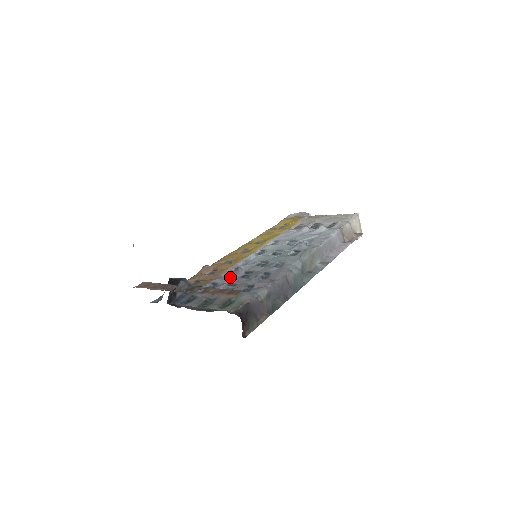
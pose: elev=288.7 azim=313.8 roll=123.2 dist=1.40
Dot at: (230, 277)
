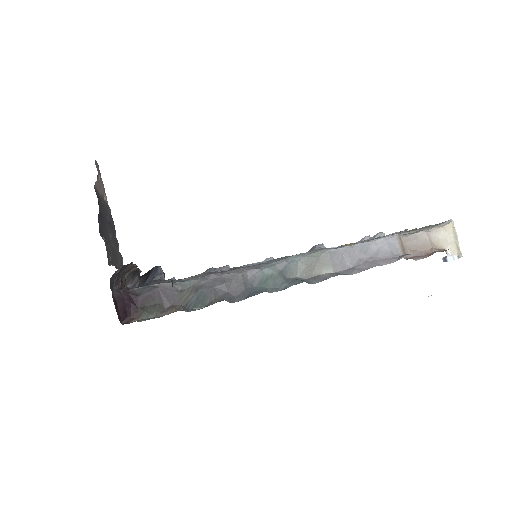
Dot at: occluded
